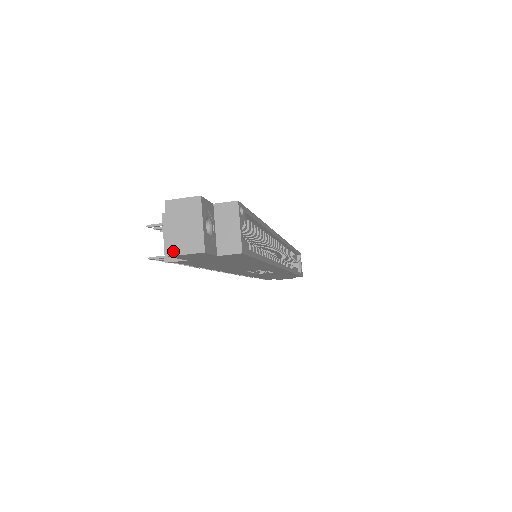
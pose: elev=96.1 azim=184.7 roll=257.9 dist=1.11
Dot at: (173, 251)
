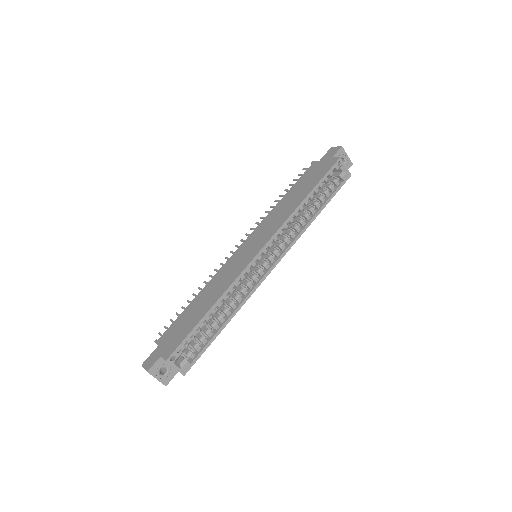
Dot at: occluded
